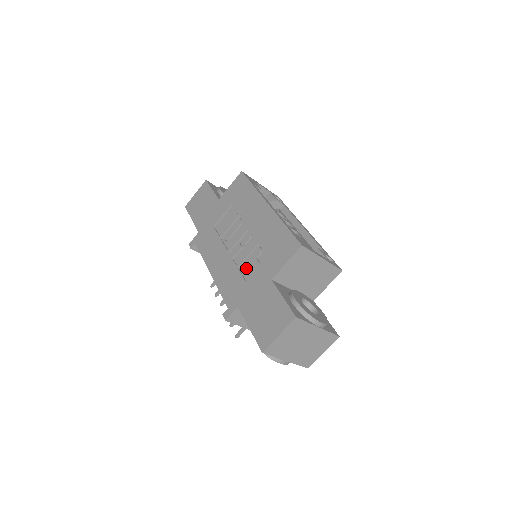
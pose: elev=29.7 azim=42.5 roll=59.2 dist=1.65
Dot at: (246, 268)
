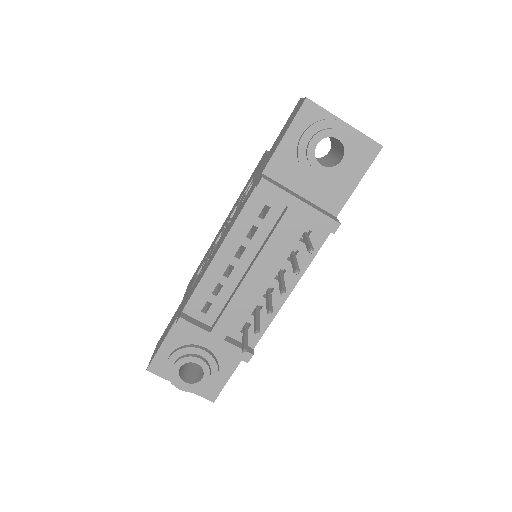
Dot at: (244, 196)
